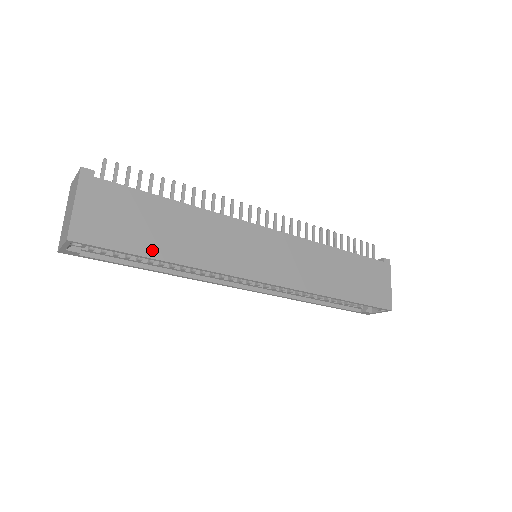
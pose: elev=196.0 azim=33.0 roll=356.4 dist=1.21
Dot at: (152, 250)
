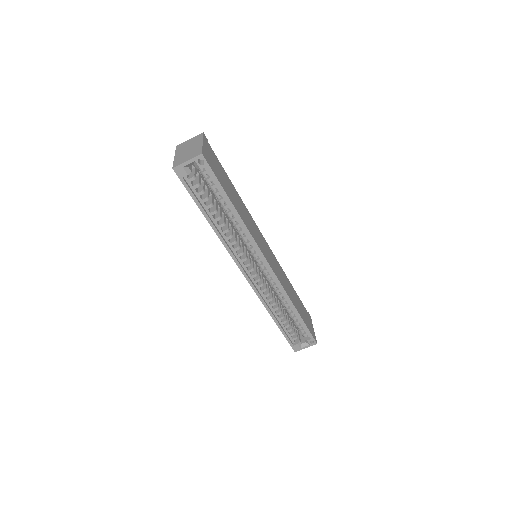
Dot at: (230, 197)
